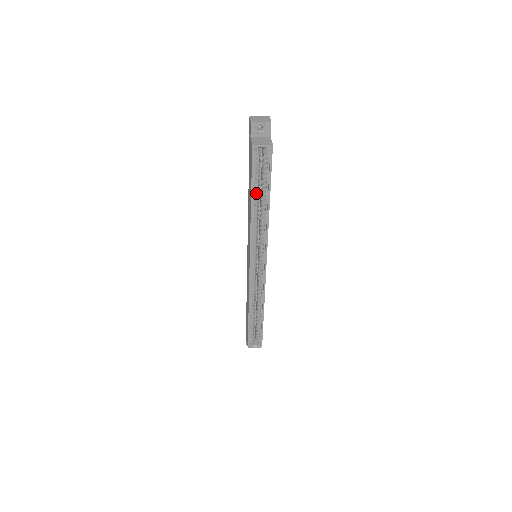
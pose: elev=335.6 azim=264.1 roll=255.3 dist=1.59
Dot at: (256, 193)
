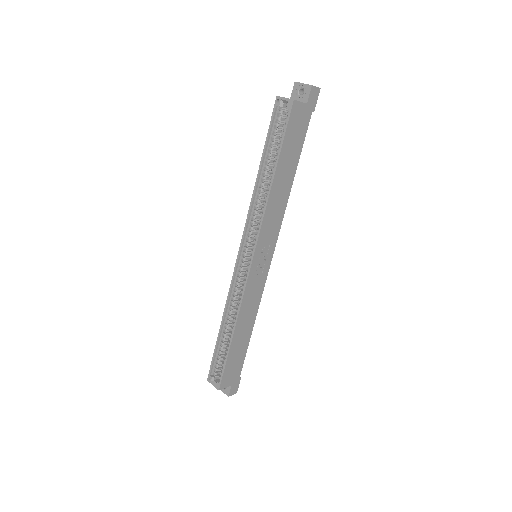
Dot at: (268, 159)
